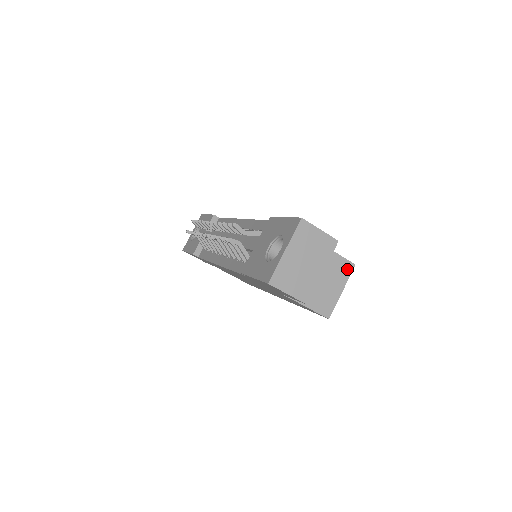
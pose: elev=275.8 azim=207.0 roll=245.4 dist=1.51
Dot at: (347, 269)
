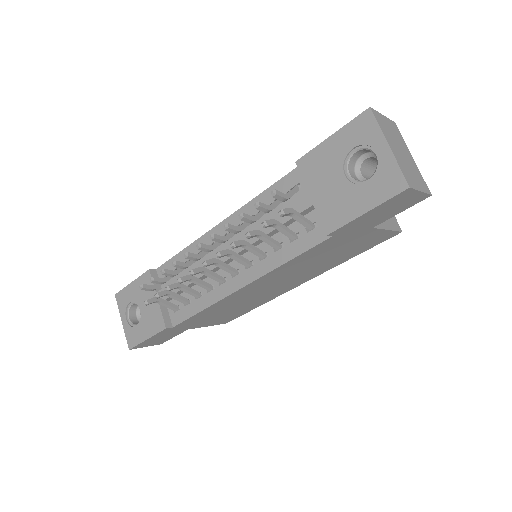
Dot at: occluded
